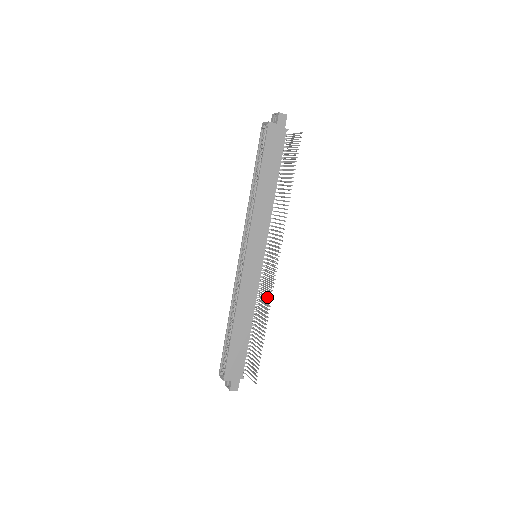
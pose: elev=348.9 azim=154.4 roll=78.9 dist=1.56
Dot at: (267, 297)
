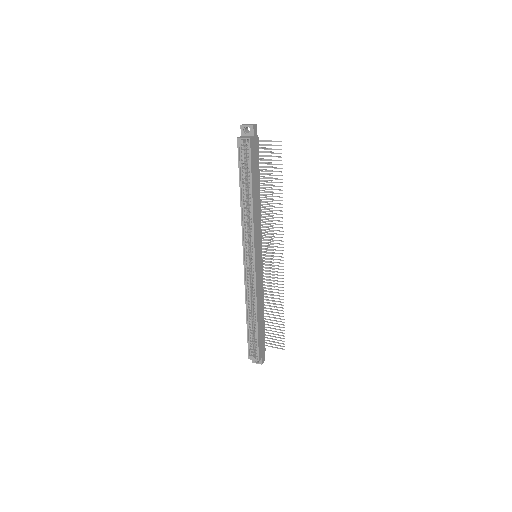
Dot at: (270, 283)
